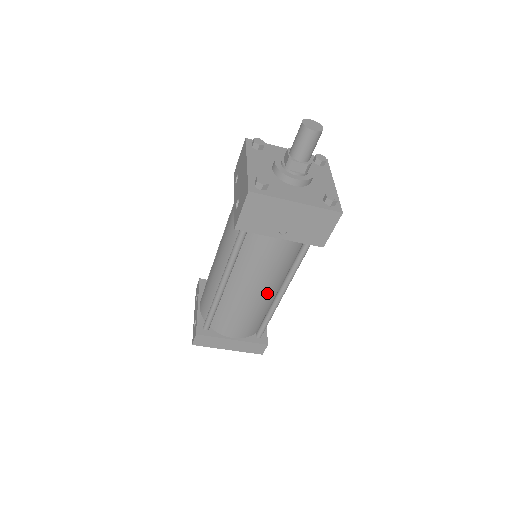
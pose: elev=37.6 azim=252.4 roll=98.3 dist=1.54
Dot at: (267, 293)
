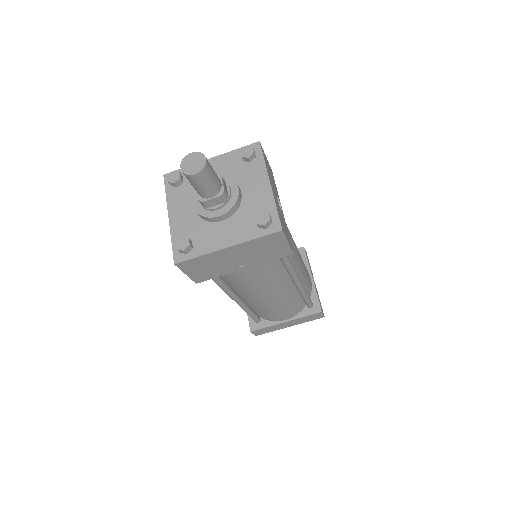
Dot at: (281, 290)
